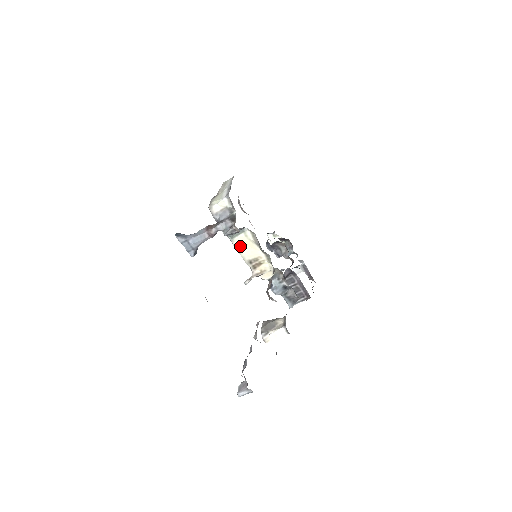
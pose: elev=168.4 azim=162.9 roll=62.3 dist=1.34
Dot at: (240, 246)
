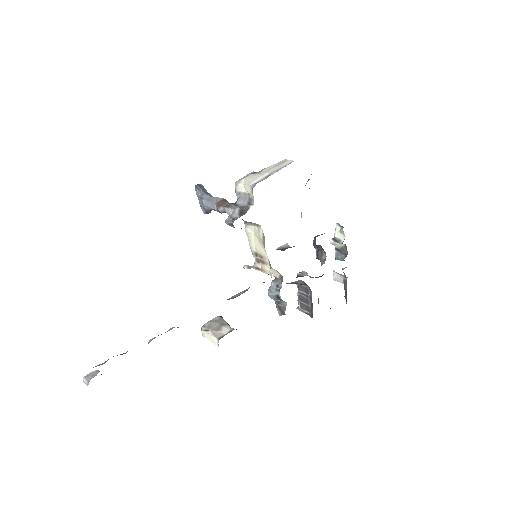
Dot at: (252, 235)
